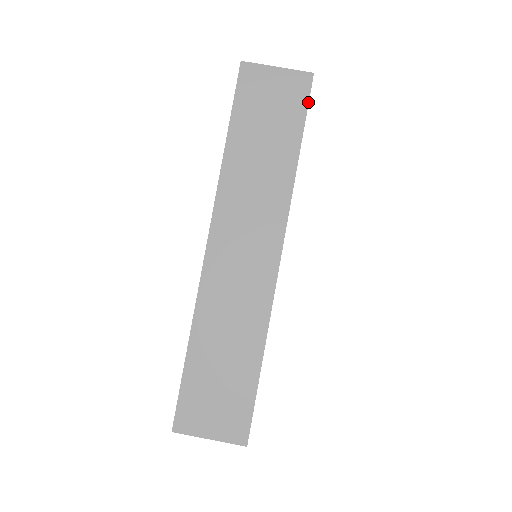
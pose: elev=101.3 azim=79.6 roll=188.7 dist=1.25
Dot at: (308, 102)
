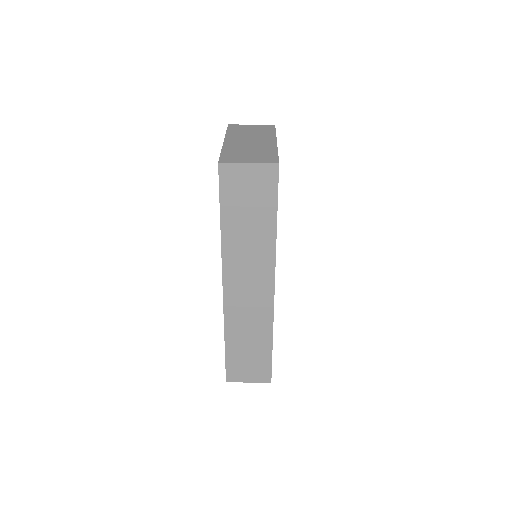
Dot at: occluded
